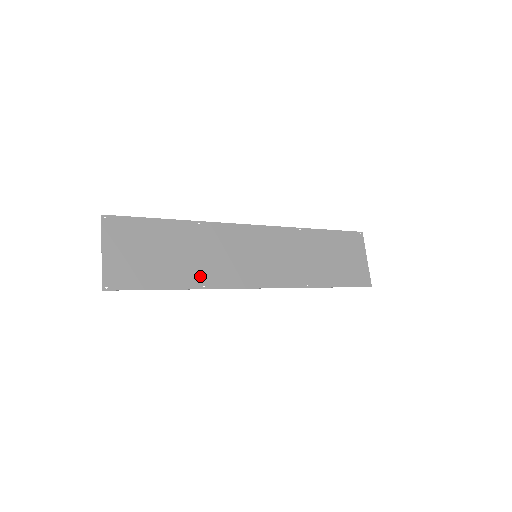
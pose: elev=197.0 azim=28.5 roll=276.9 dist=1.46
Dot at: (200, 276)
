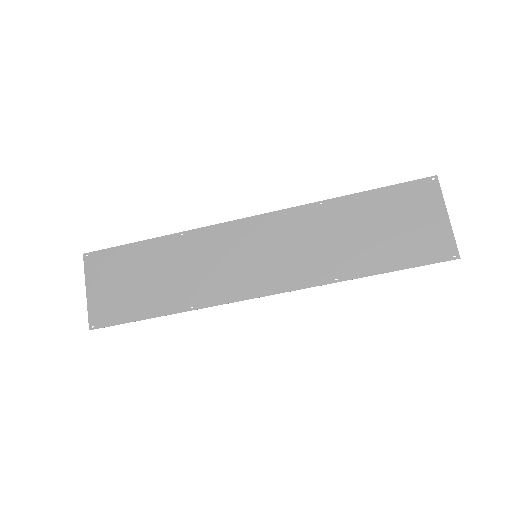
Dot at: (186, 296)
